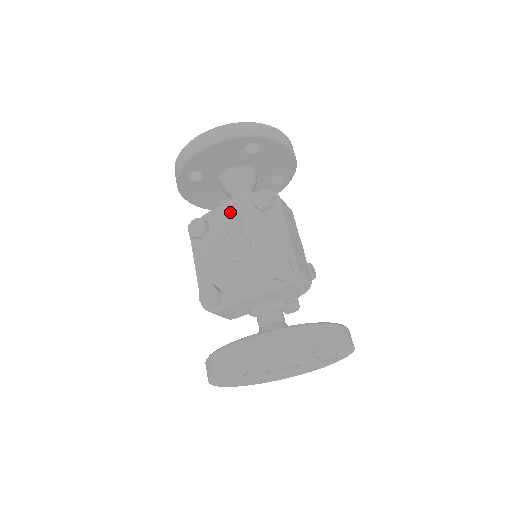
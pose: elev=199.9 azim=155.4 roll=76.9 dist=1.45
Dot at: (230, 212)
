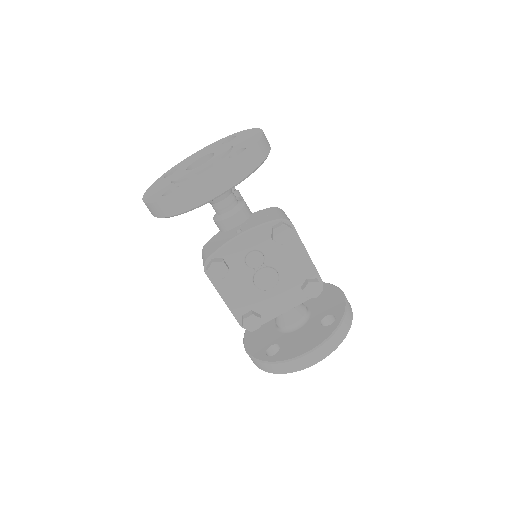
Dot at: (245, 246)
